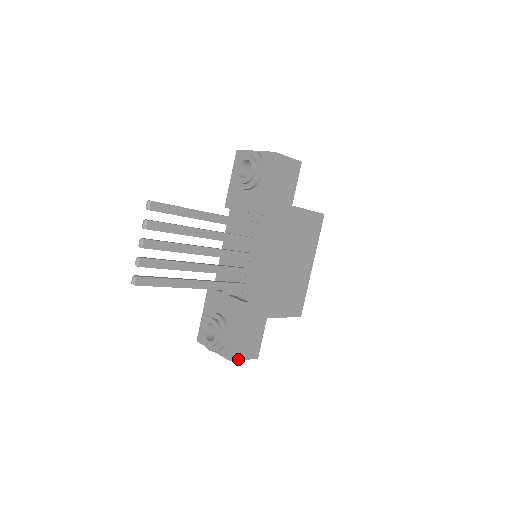
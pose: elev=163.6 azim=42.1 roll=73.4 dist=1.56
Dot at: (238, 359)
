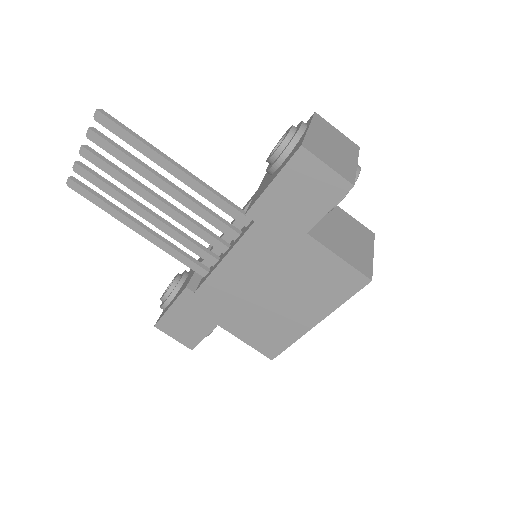
Dot at: (165, 332)
